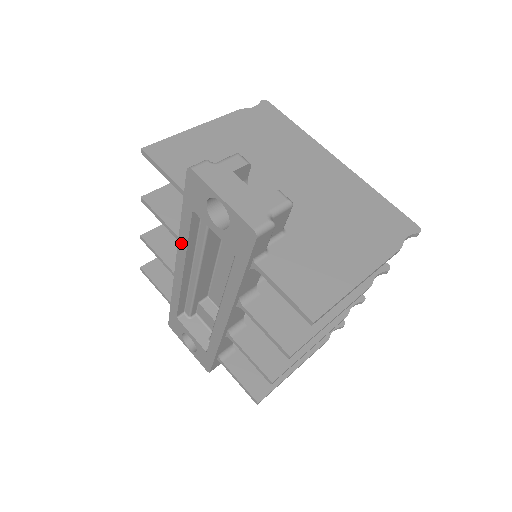
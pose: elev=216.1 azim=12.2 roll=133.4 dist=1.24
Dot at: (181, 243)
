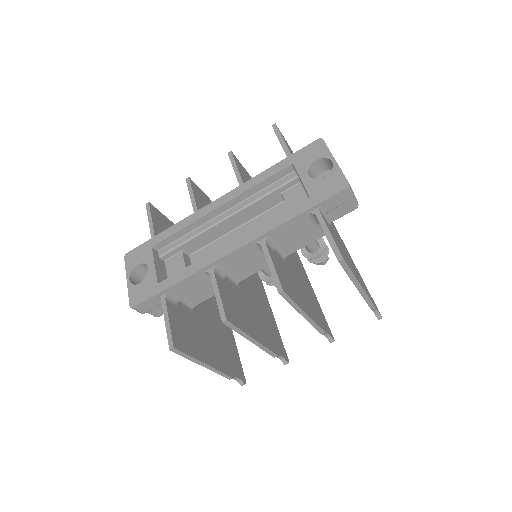
Dot at: (248, 184)
